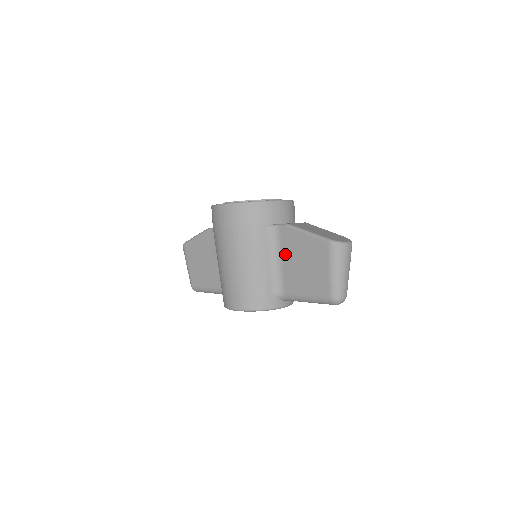
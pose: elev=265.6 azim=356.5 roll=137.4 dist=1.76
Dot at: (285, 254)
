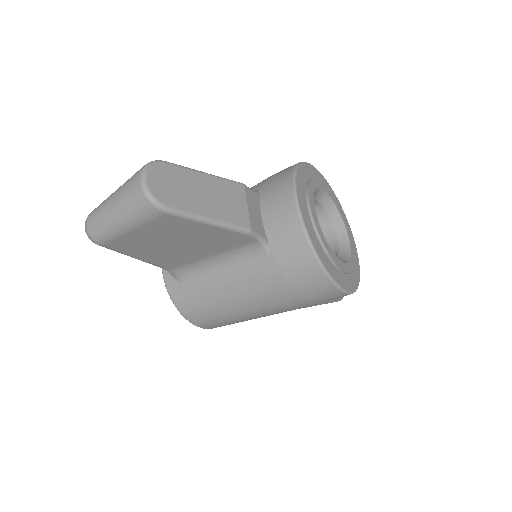
Dot at: occluded
